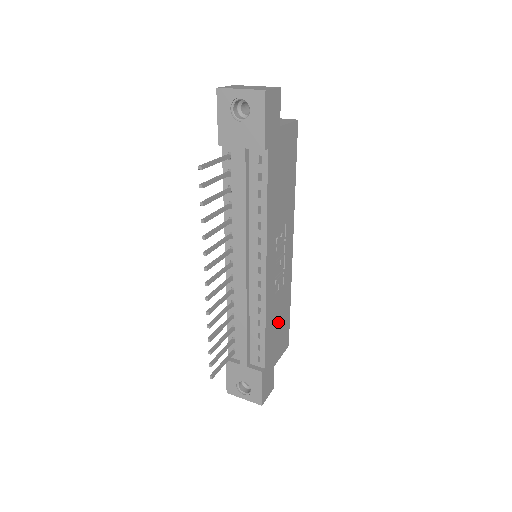
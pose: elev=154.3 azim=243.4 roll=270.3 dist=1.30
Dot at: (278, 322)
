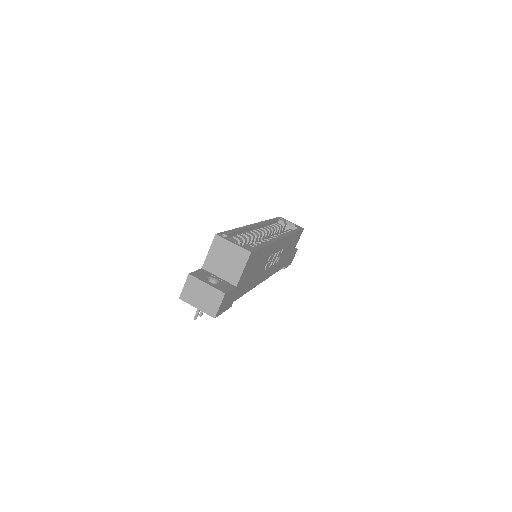
Dot at: (287, 251)
